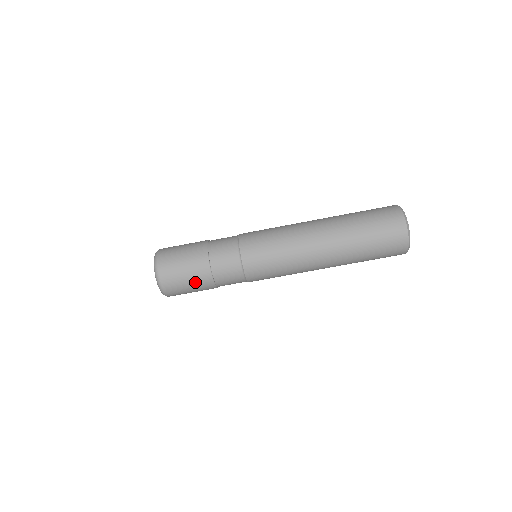
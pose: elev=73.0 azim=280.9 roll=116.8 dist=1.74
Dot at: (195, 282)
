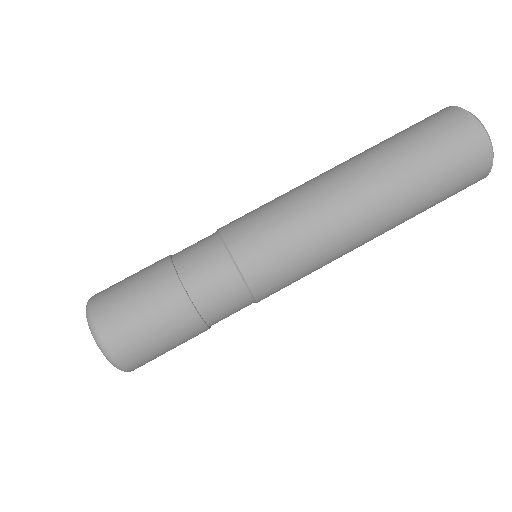
Dot at: (147, 290)
